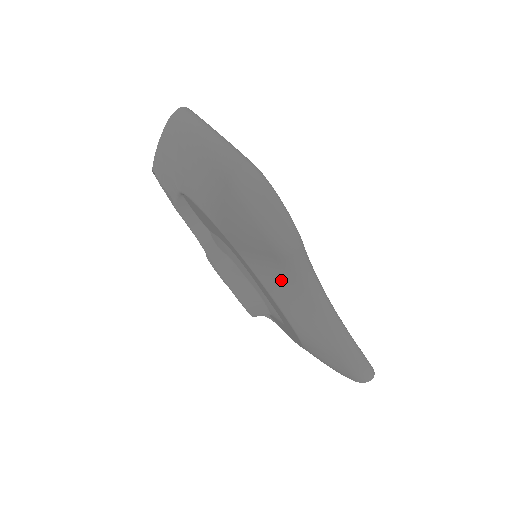
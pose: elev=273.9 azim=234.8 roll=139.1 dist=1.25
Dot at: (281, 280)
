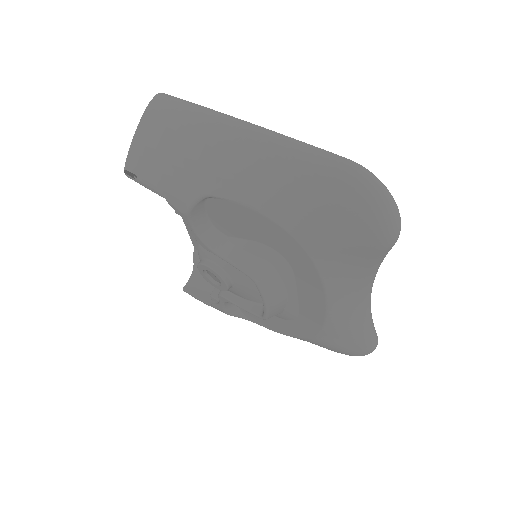
Dot at: (352, 275)
